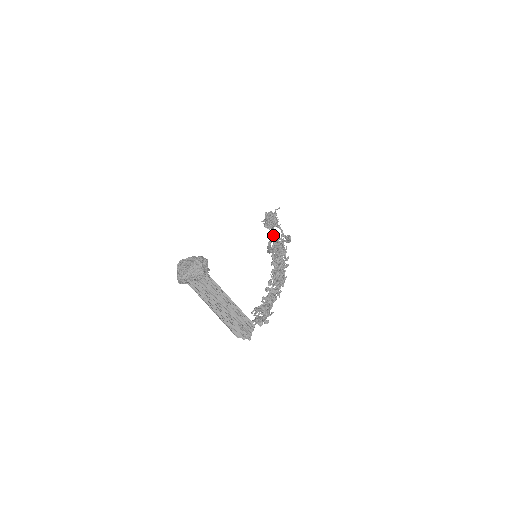
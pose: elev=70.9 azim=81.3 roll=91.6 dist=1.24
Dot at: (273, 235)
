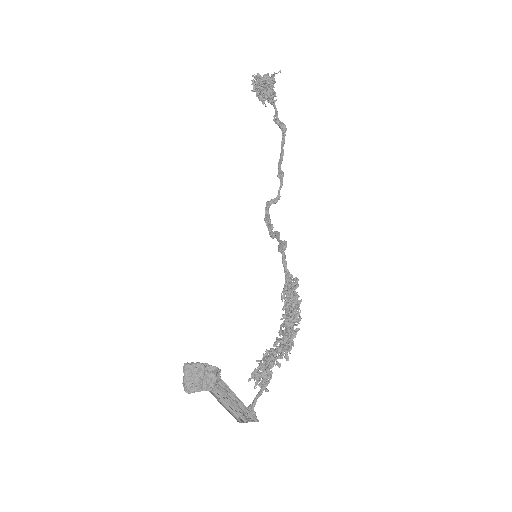
Dot at: (284, 250)
